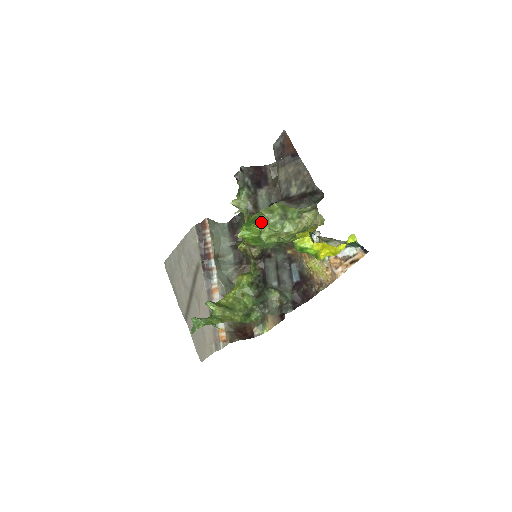
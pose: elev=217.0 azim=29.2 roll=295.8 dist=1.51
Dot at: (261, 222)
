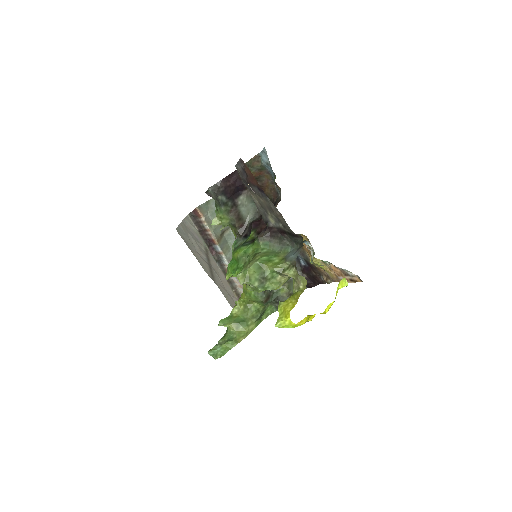
Dot at: occluded
